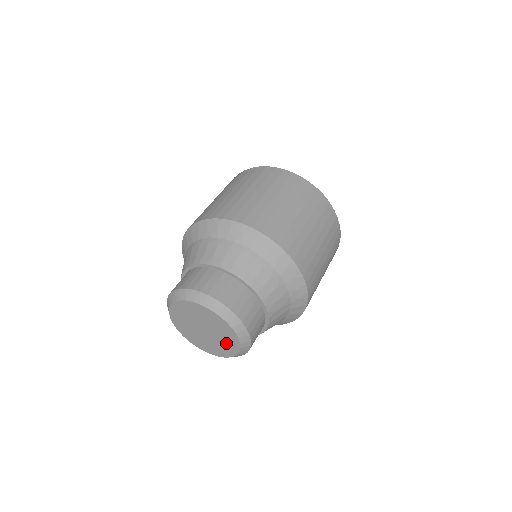
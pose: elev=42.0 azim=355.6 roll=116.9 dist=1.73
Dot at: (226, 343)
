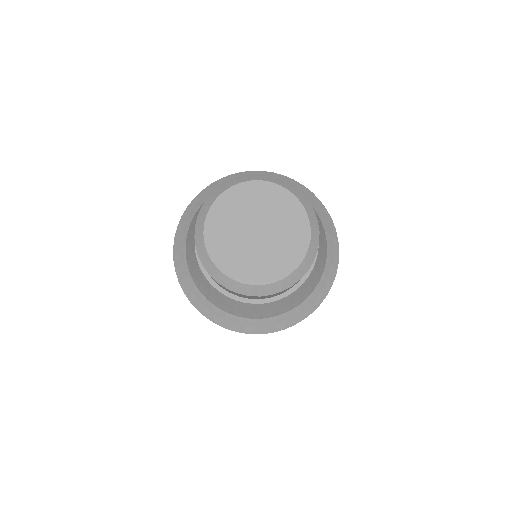
Dot at: (290, 224)
